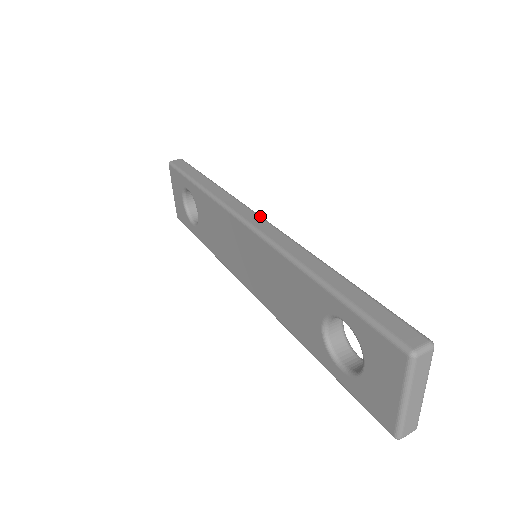
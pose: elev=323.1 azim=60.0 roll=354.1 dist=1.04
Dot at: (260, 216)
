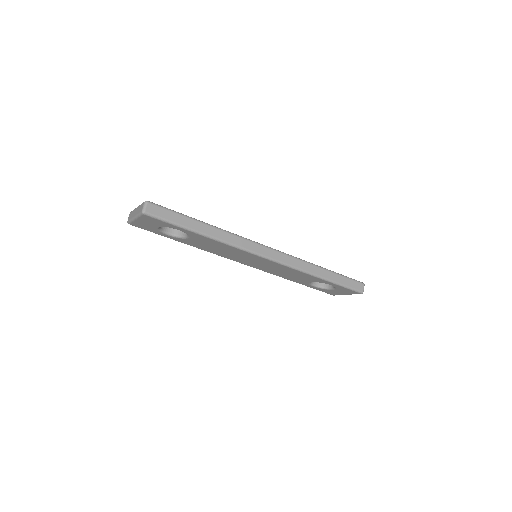
Dot at: (270, 248)
